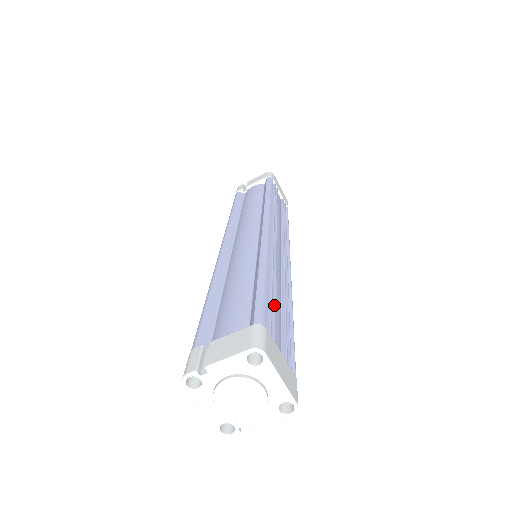
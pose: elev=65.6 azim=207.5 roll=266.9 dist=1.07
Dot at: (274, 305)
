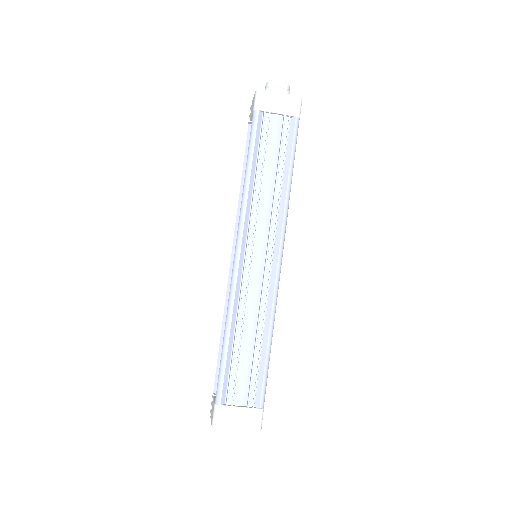
Dot at: (236, 365)
